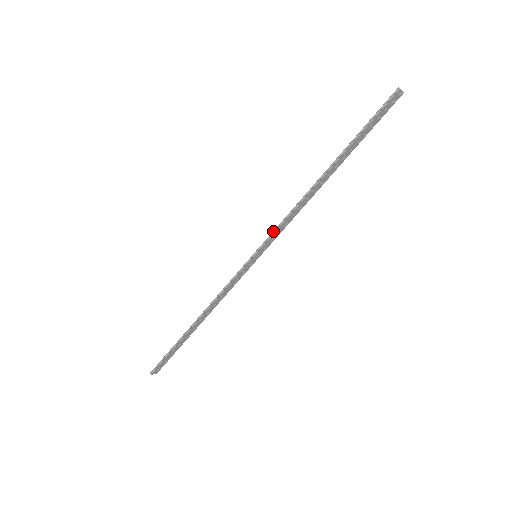
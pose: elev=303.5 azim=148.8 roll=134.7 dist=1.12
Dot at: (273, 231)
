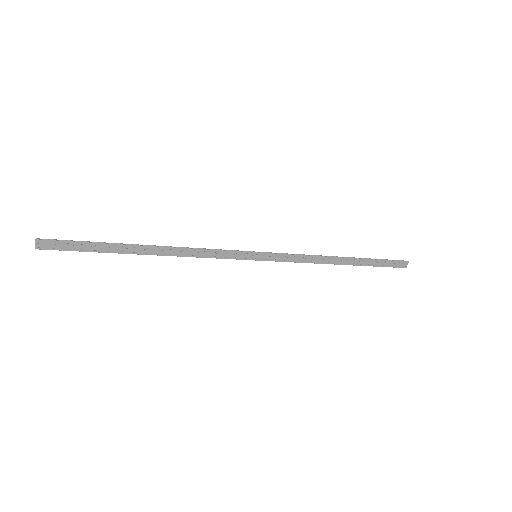
Dot at: (285, 253)
